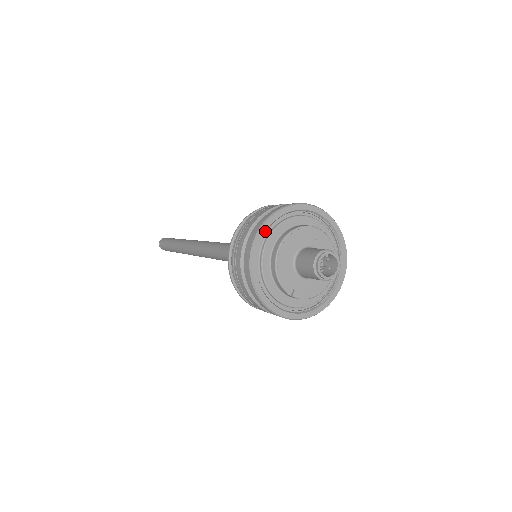
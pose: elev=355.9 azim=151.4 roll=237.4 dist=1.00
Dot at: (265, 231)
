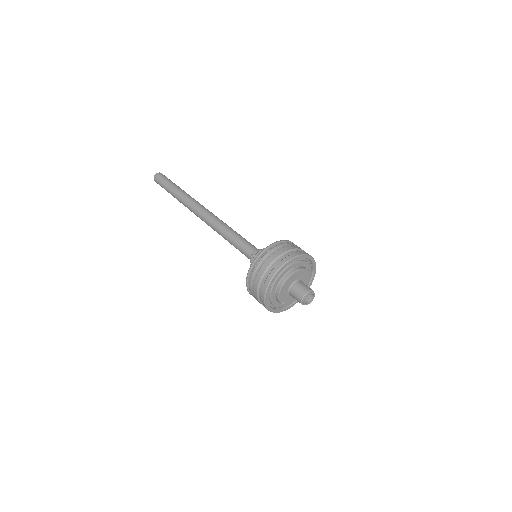
Dot at: (278, 274)
